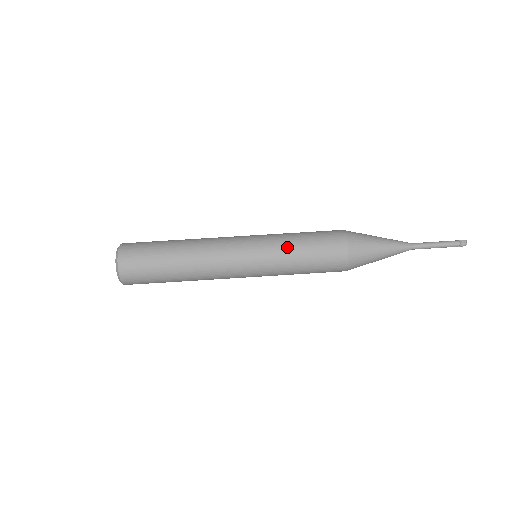
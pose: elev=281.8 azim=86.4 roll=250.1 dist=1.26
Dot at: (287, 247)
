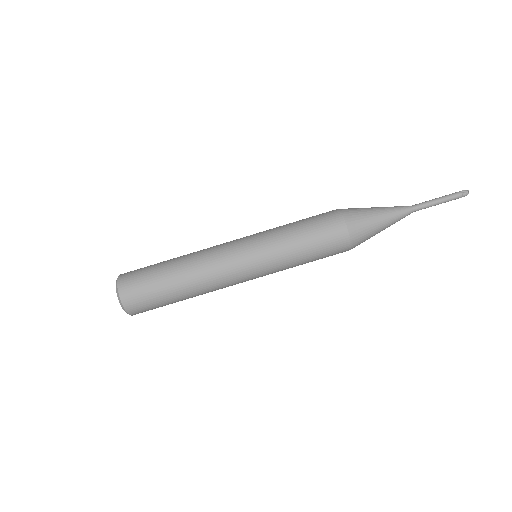
Dot at: (286, 246)
